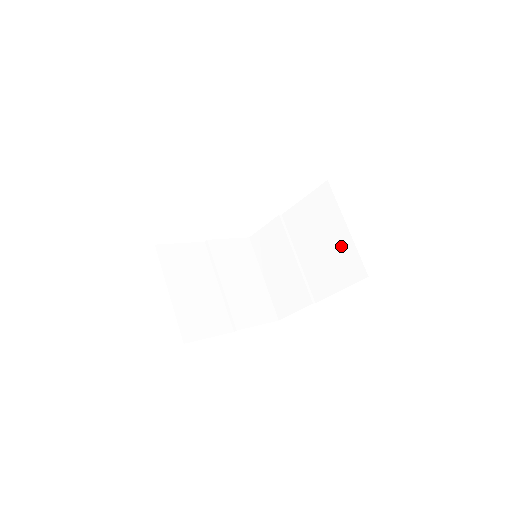
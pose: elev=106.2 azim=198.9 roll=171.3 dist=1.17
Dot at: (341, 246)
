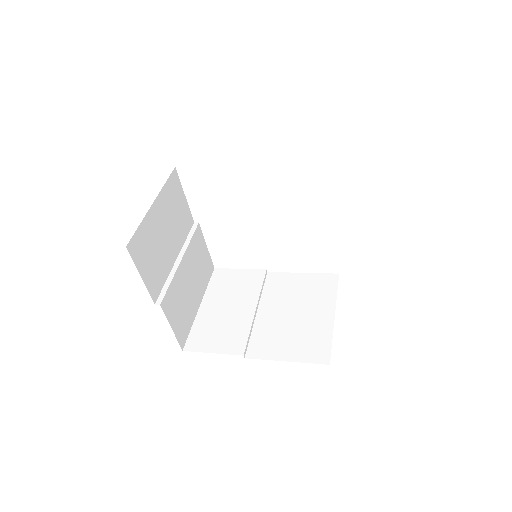
Dot at: (316, 326)
